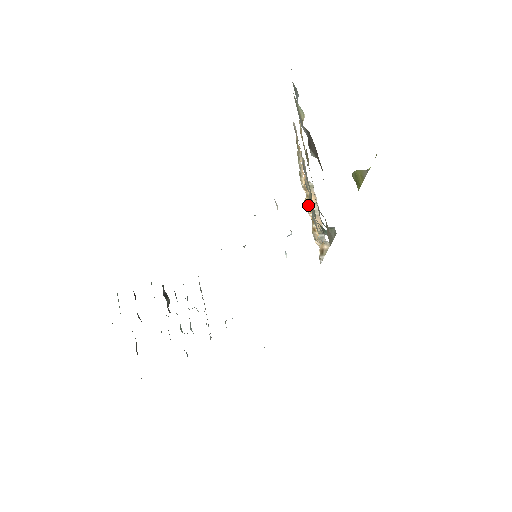
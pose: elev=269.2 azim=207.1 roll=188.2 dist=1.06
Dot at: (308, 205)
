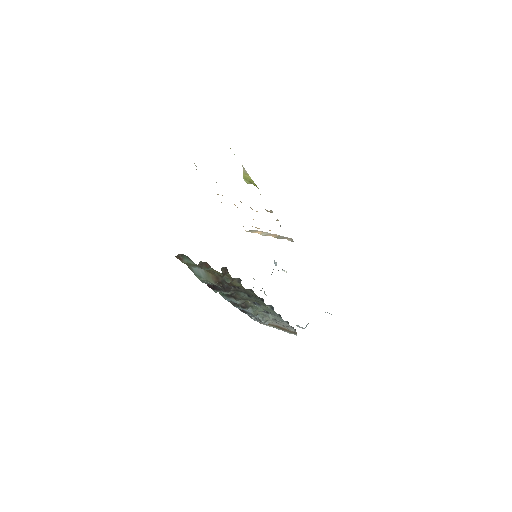
Dot at: (257, 228)
